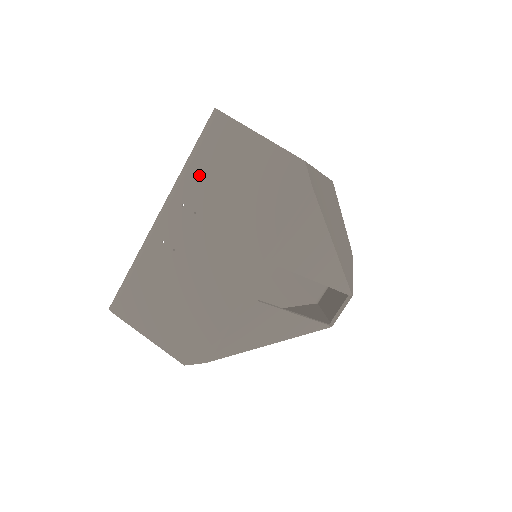
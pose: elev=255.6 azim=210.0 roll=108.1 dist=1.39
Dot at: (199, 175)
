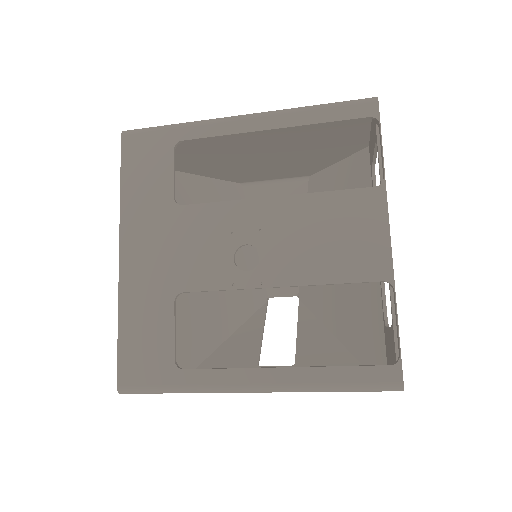
Dot at: occluded
